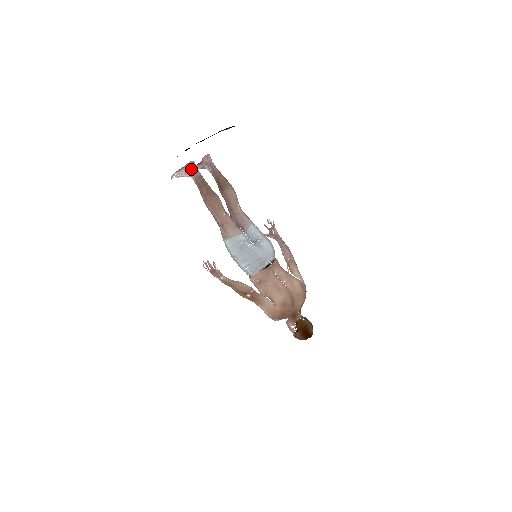
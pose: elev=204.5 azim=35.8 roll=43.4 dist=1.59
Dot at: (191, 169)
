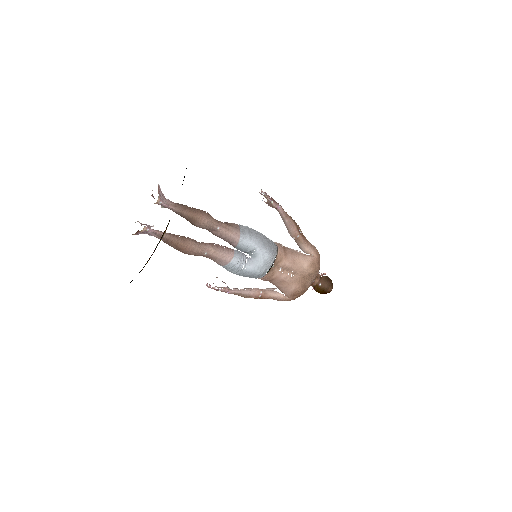
Dot at: (148, 234)
